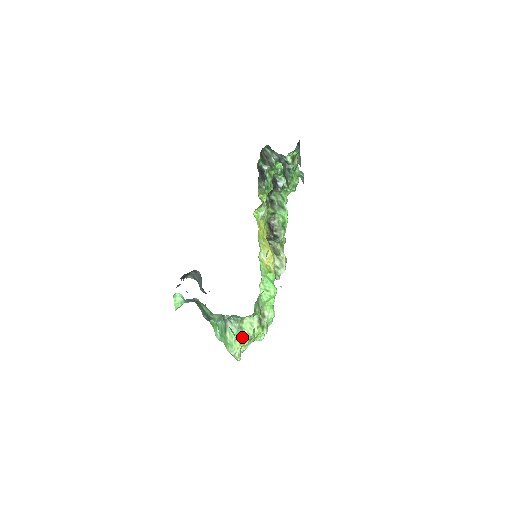
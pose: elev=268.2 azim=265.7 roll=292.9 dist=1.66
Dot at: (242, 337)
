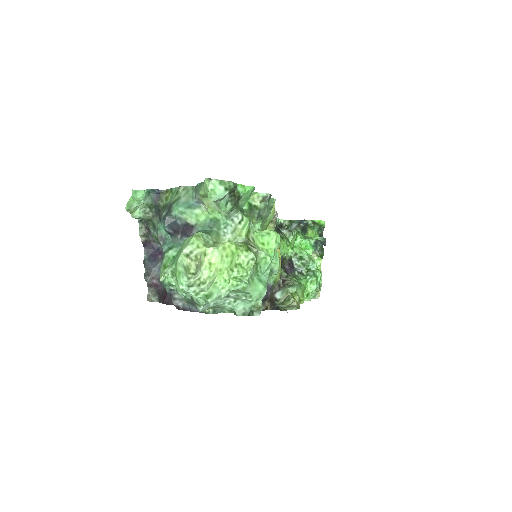
Dot at: (211, 246)
